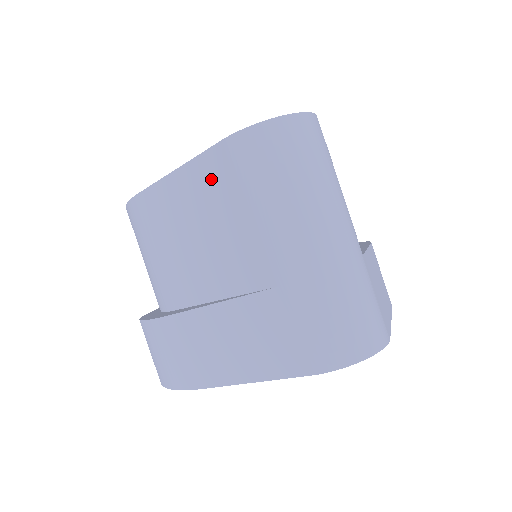
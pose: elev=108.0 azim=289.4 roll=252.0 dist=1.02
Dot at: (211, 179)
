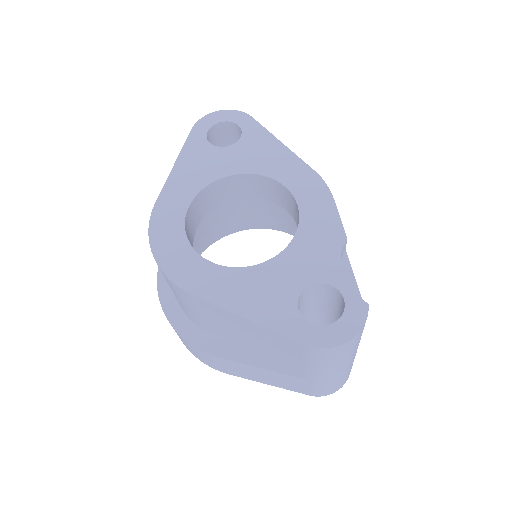
Dot at: (280, 342)
